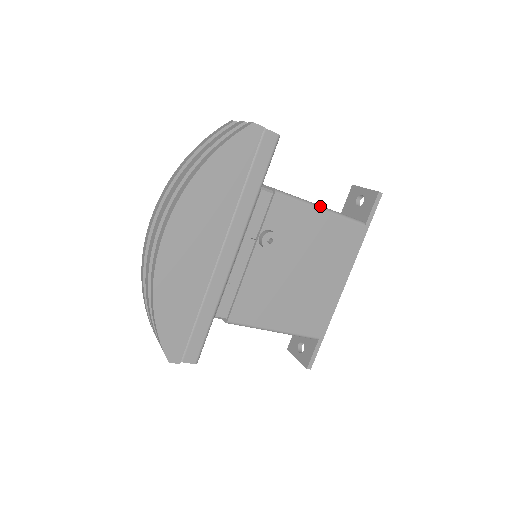
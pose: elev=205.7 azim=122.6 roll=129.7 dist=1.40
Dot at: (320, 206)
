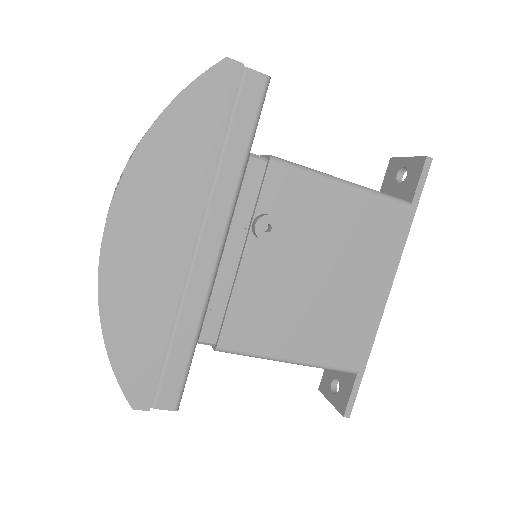
Dot at: (340, 179)
